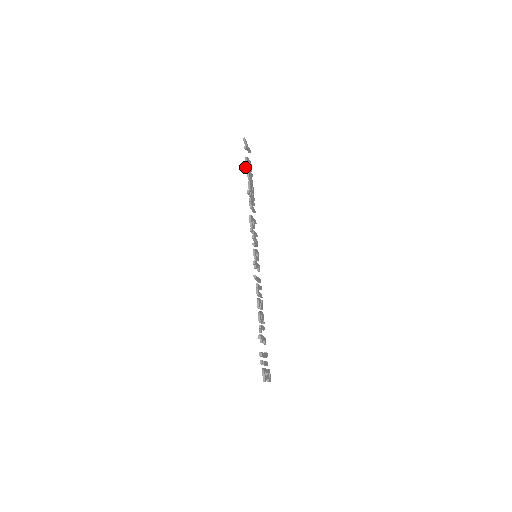
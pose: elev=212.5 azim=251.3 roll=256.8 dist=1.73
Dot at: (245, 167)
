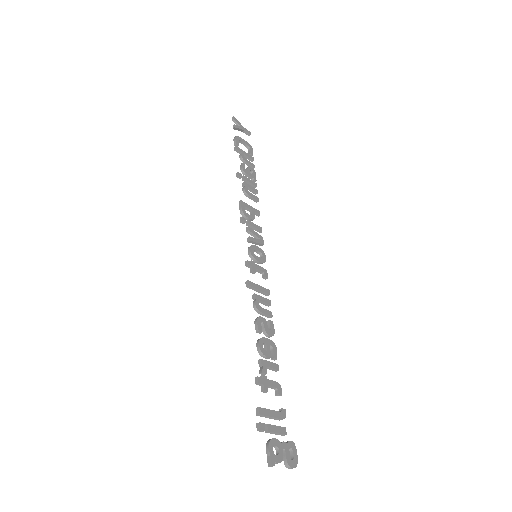
Dot at: occluded
